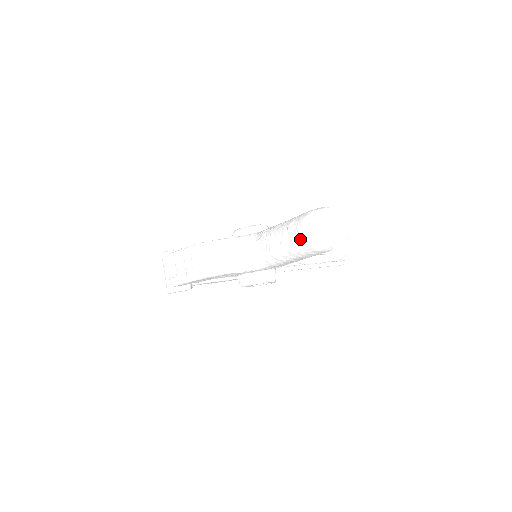
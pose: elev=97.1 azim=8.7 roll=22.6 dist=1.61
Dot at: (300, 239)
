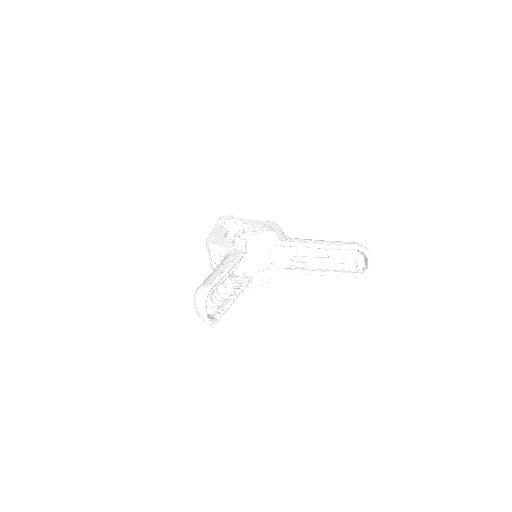
Dot at: occluded
